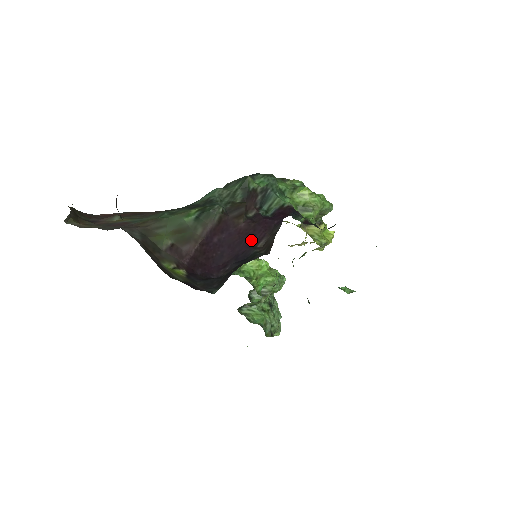
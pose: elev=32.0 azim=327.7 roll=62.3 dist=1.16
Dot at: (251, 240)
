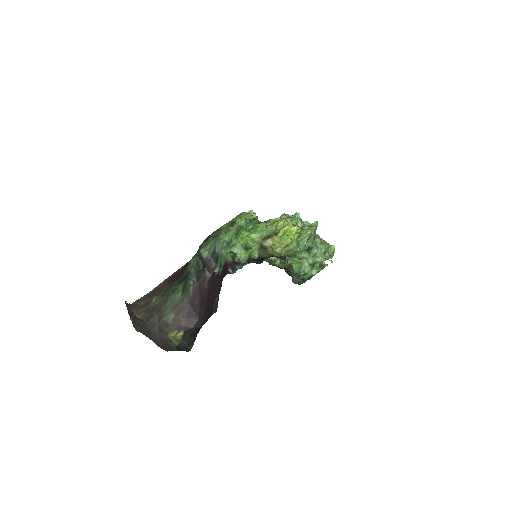
Dot at: (212, 297)
